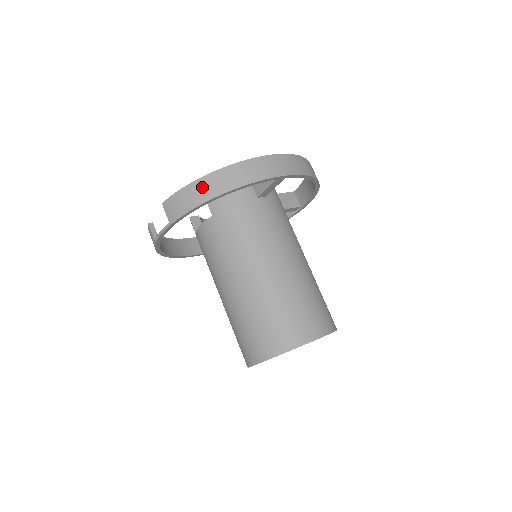
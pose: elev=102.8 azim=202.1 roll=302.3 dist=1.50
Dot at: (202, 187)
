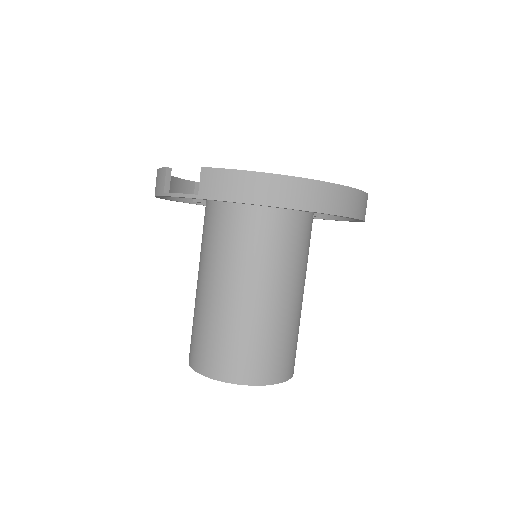
Dot at: (261, 185)
